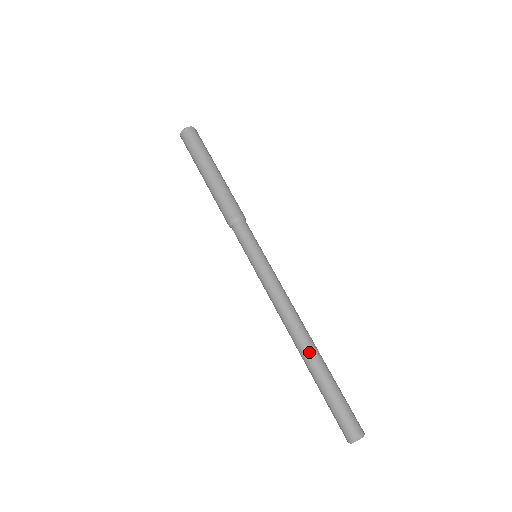
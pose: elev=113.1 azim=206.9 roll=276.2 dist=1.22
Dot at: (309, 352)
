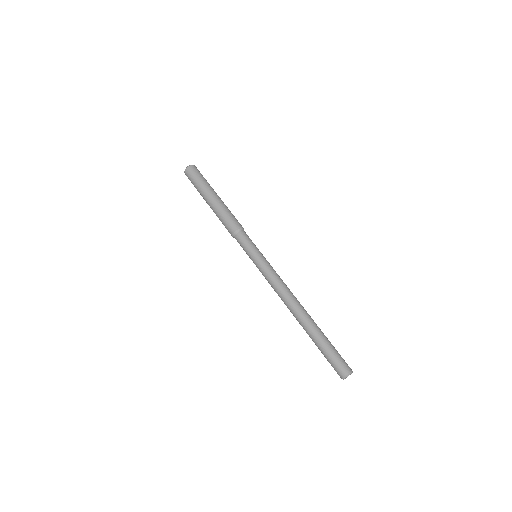
Dot at: (307, 318)
